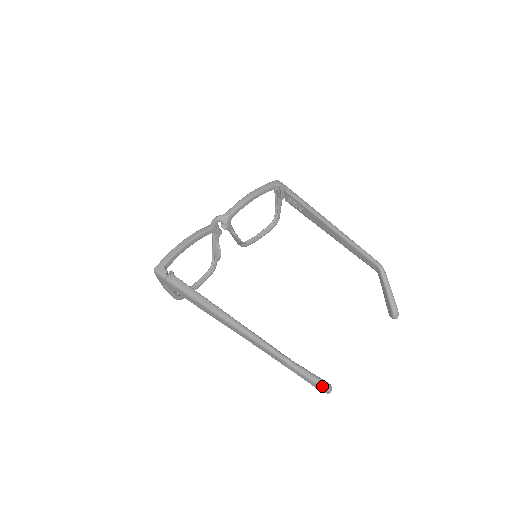
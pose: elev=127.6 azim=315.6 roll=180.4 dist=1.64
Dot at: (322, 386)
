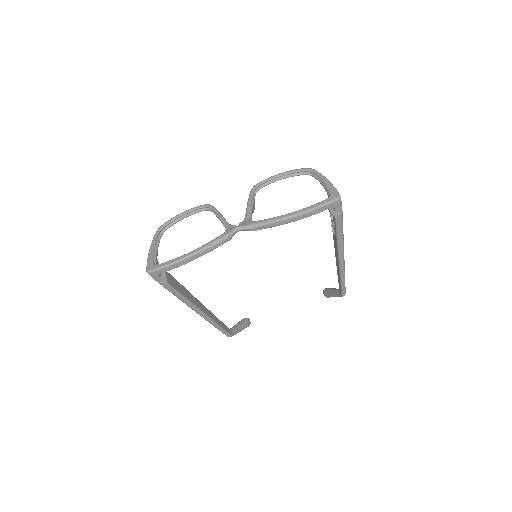
Dot at: occluded
